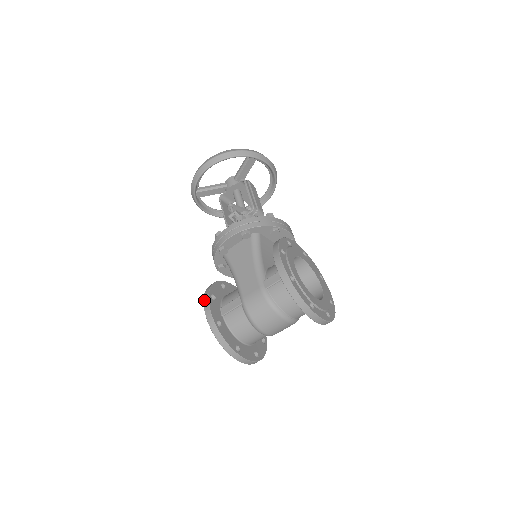
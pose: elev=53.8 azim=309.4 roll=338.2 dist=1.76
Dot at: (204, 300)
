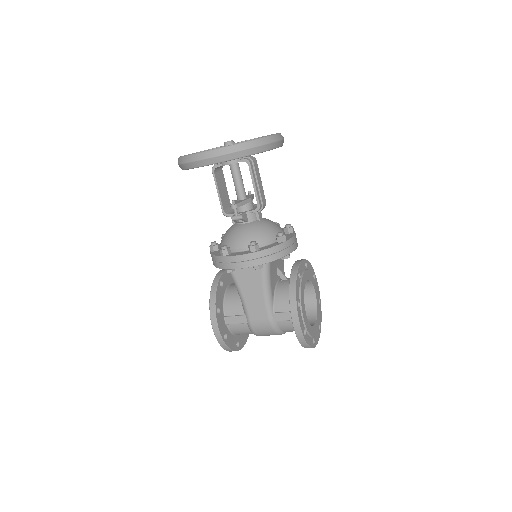
Dot at: (211, 318)
